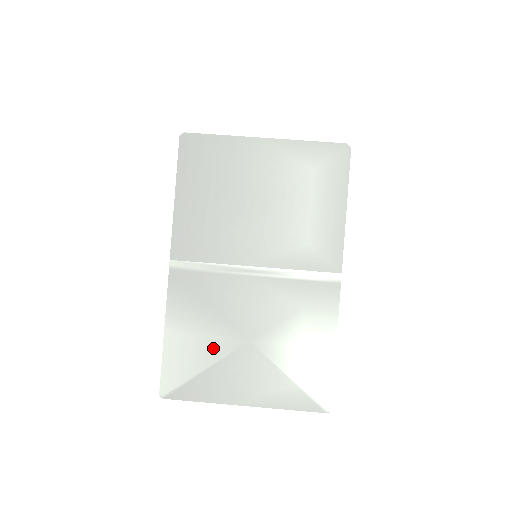
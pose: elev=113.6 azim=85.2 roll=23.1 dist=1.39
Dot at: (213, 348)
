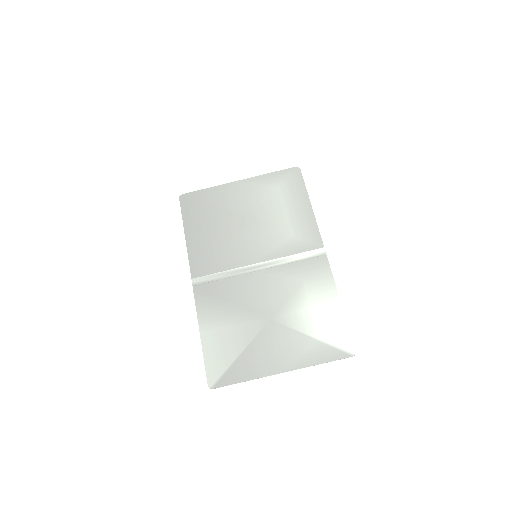
Dot at: (243, 334)
